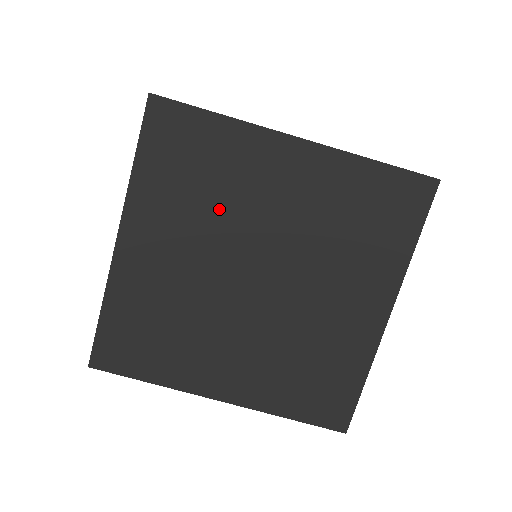
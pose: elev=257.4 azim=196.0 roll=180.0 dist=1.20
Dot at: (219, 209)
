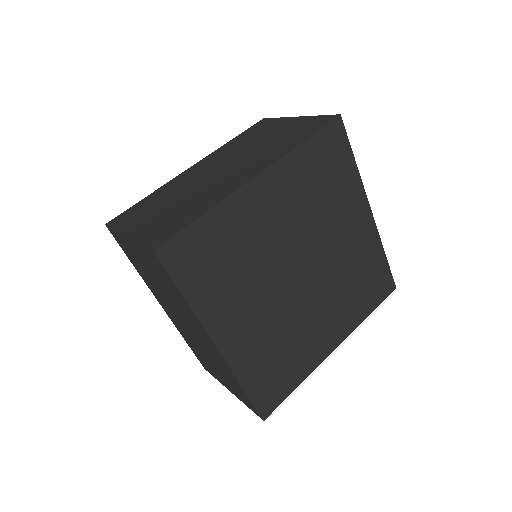
Dot at: (317, 213)
